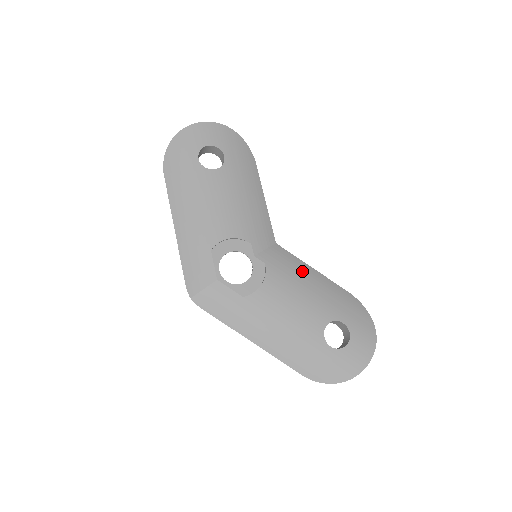
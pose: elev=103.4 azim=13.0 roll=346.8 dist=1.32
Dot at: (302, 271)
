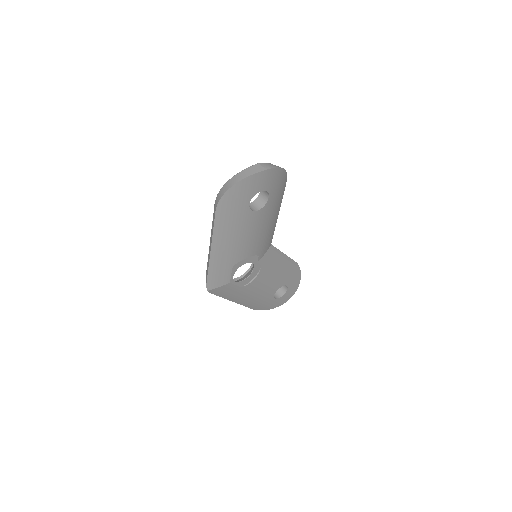
Dot at: (279, 261)
